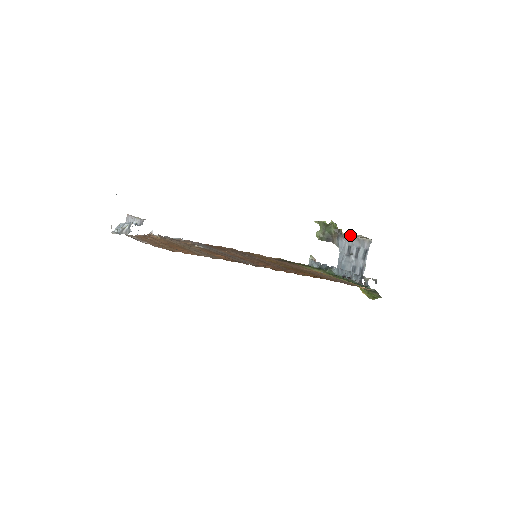
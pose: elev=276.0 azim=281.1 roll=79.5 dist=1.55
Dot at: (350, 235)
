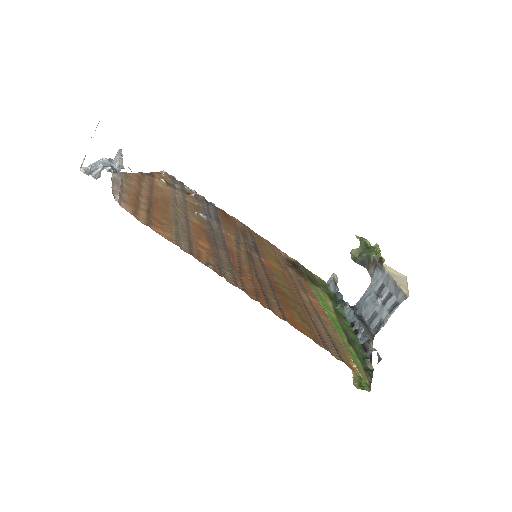
Dot at: (390, 272)
